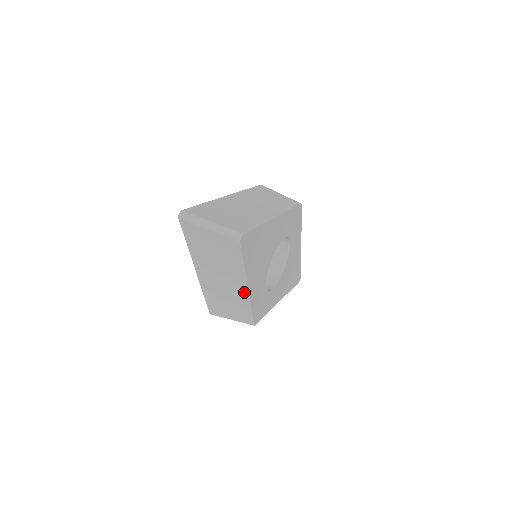
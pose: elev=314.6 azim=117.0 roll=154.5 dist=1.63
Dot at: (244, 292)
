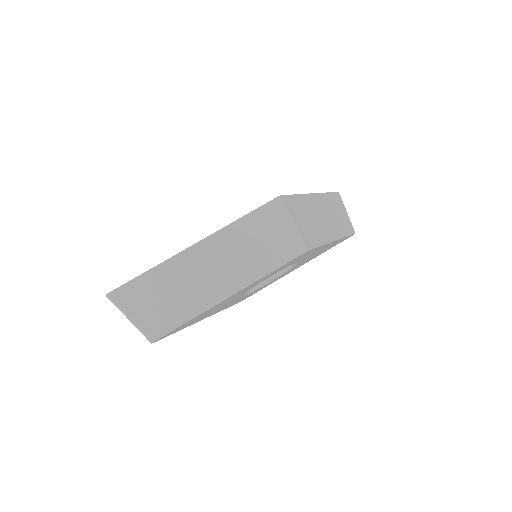
Dot at: occluded
